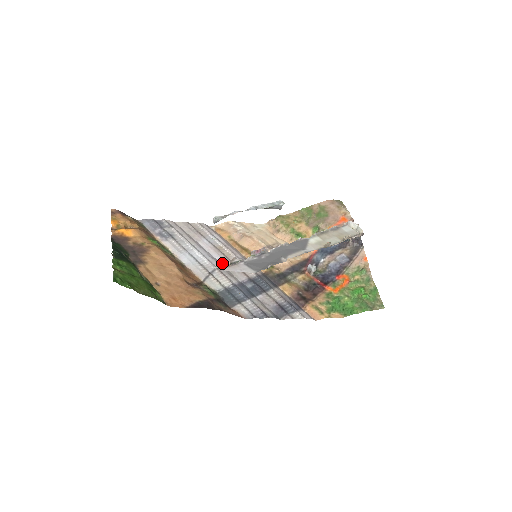
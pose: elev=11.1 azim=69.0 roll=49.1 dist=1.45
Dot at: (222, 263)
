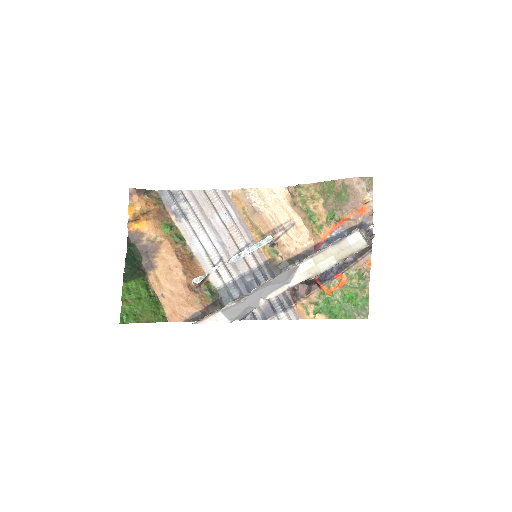
Dot at: (229, 249)
